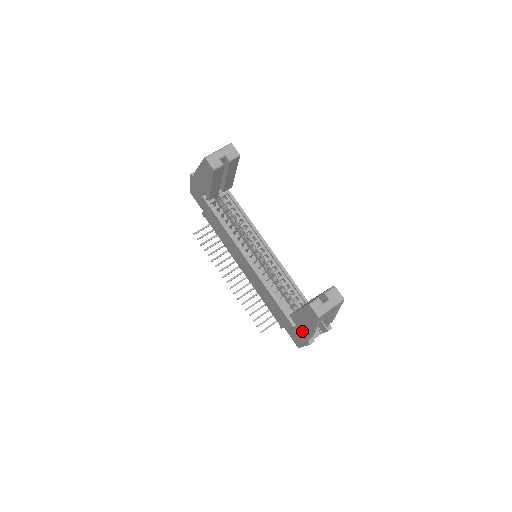
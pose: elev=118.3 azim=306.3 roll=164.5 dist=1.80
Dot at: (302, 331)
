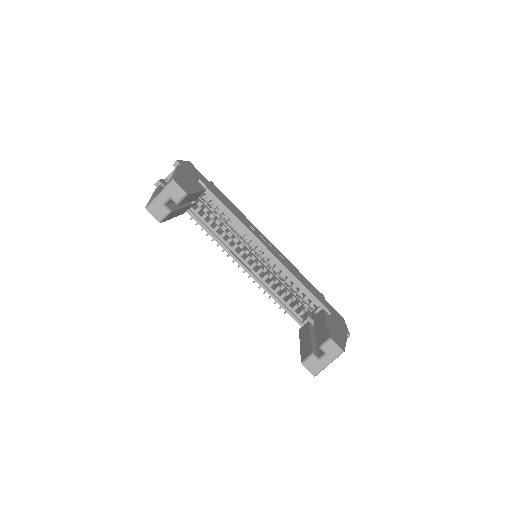
Dot at: occluded
